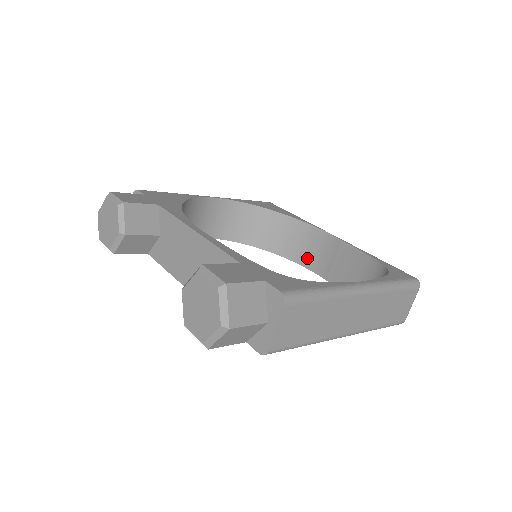
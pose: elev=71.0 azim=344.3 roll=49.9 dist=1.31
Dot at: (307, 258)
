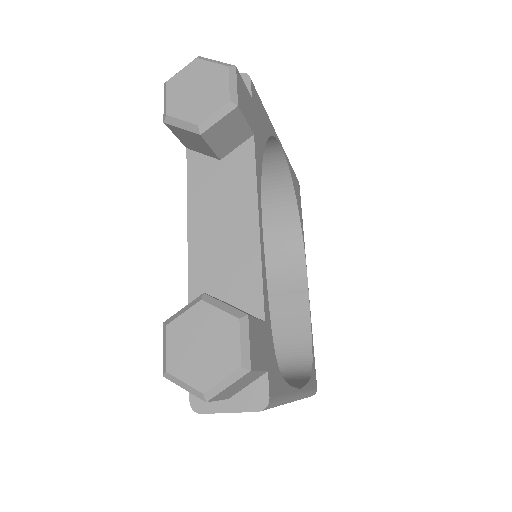
Dot at: (270, 263)
